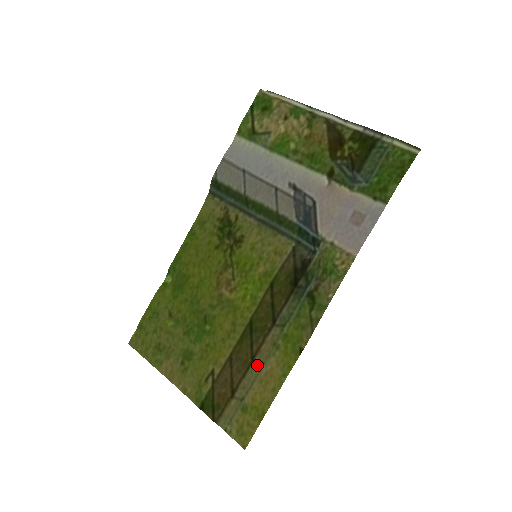
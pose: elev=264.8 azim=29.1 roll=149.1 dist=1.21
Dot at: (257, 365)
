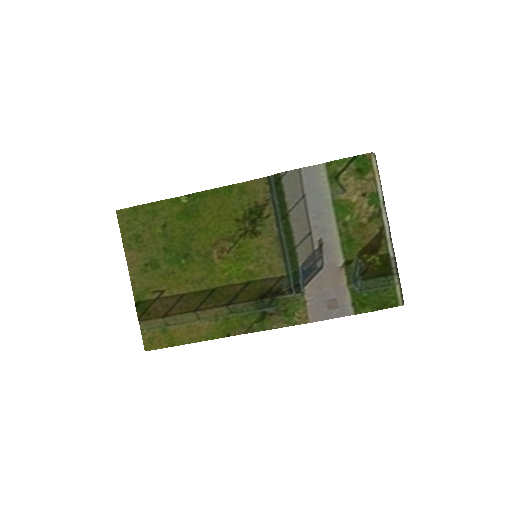
Dot at: (195, 316)
